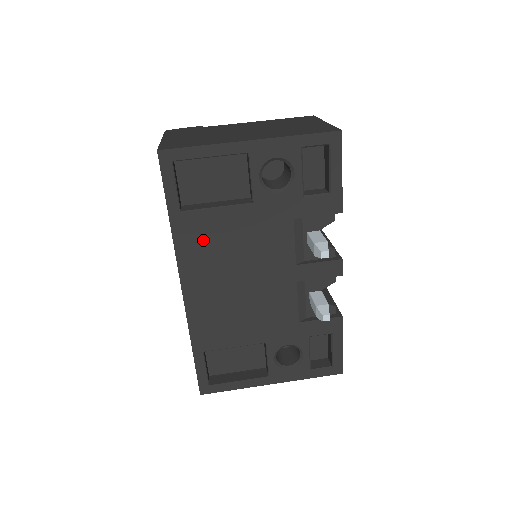
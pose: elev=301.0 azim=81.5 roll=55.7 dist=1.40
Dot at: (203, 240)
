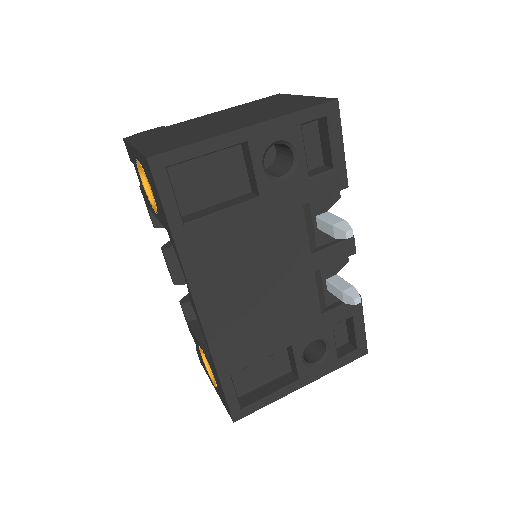
Dot at: (213, 251)
